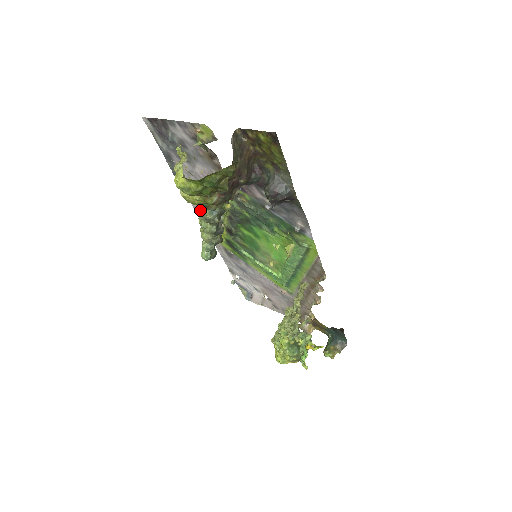
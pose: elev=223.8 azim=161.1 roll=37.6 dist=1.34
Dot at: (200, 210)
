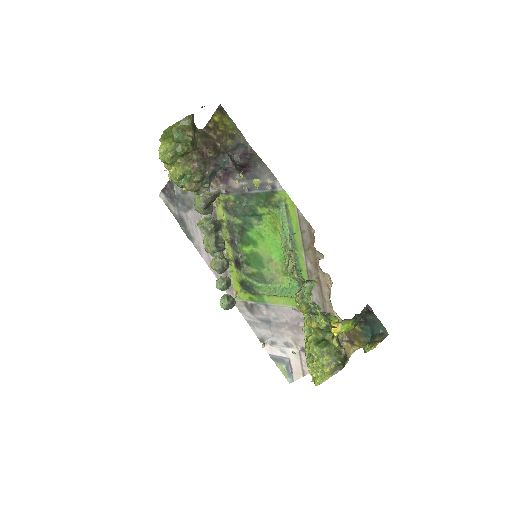
Dot at: (199, 224)
